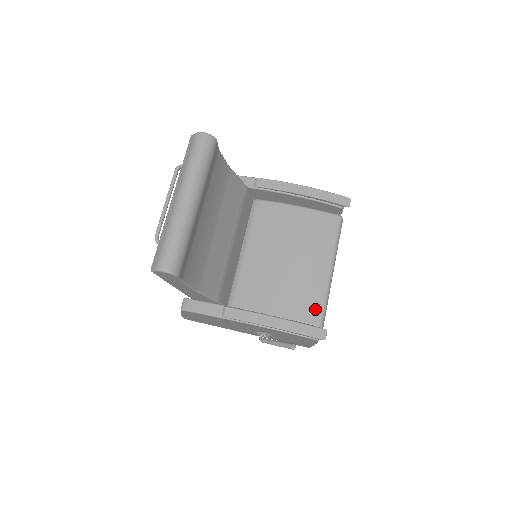
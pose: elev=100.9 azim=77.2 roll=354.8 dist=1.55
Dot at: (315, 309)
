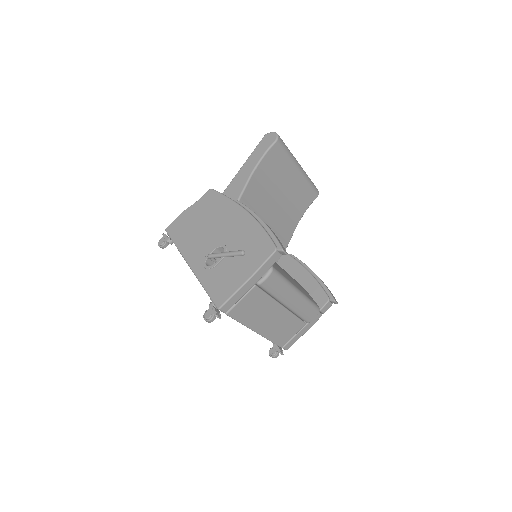
Dot at: (277, 268)
